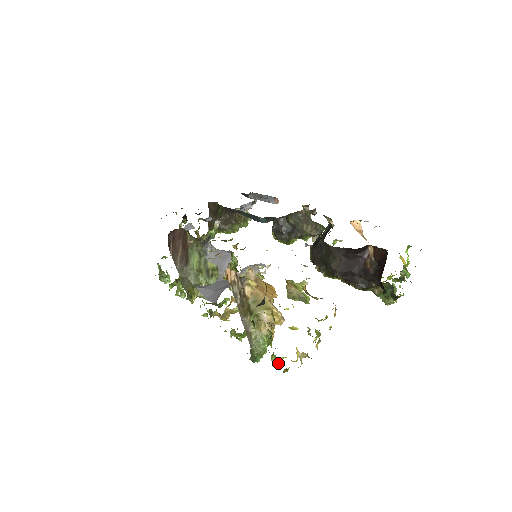
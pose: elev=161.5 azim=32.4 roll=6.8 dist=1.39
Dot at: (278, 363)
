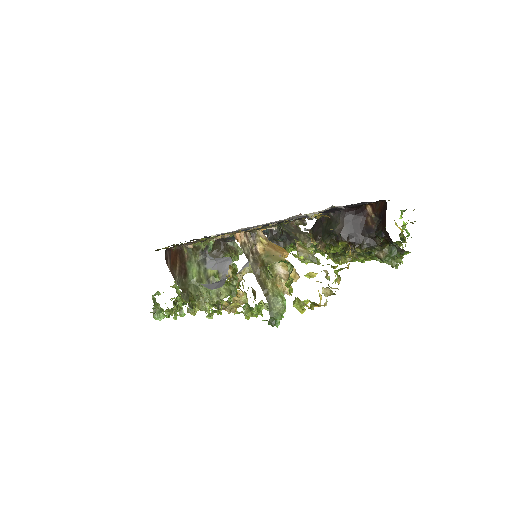
Dot at: (301, 308)
